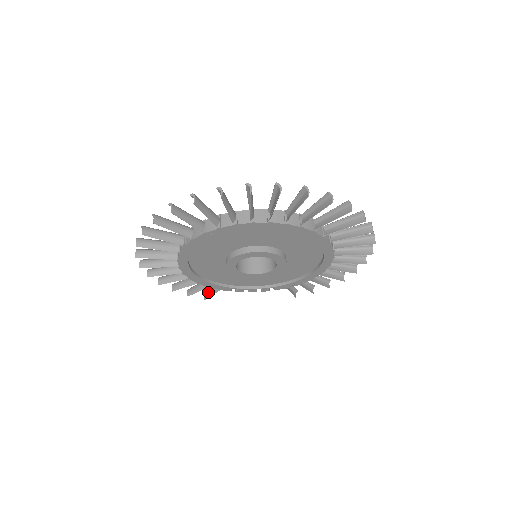
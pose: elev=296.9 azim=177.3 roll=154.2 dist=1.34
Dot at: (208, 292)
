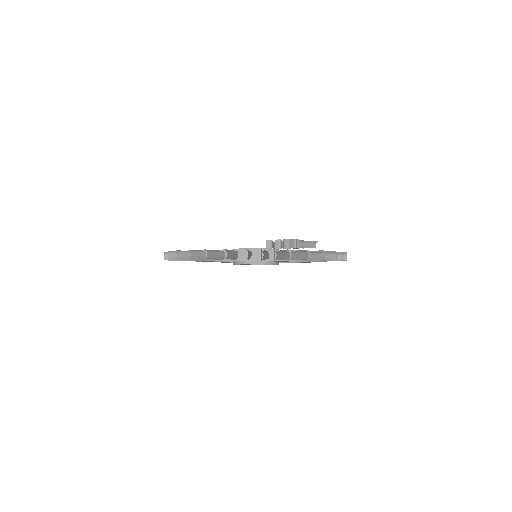
Dot at: occluded
